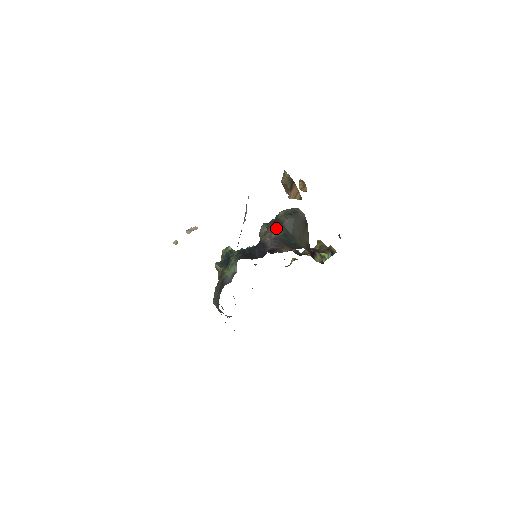
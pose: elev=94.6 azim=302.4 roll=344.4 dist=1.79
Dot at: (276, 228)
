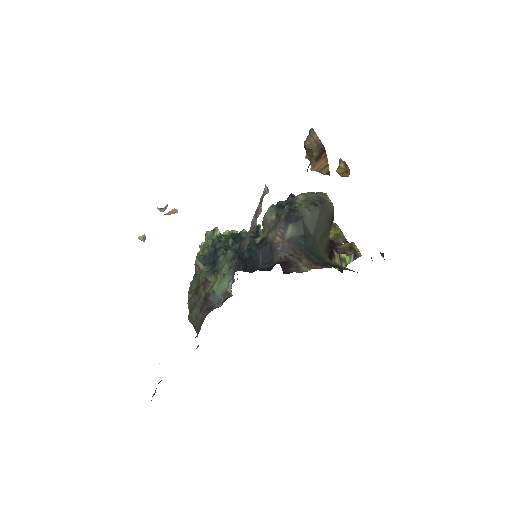
Dot at: (292, 224)
